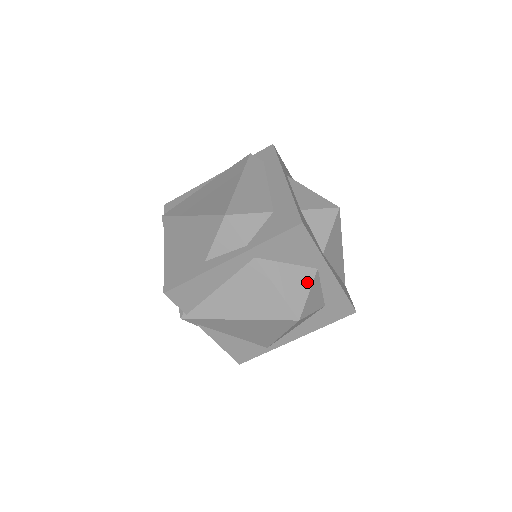
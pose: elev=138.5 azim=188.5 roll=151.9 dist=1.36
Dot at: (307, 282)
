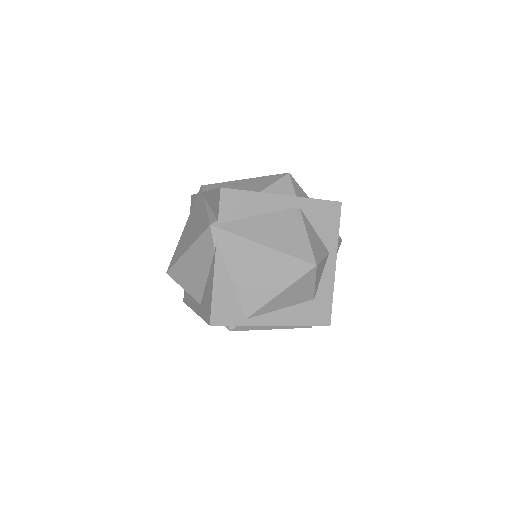
Dot at: (323, 252)
